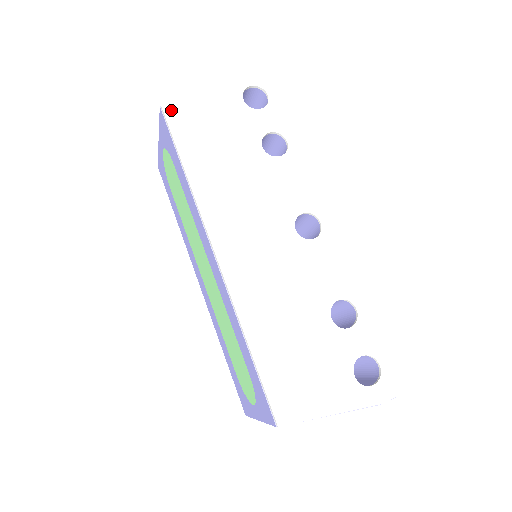
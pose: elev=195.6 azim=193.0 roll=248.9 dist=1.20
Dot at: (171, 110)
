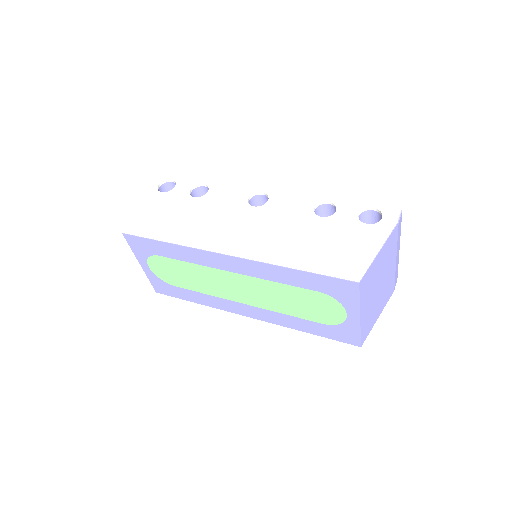
Dot at: (130, 228)
